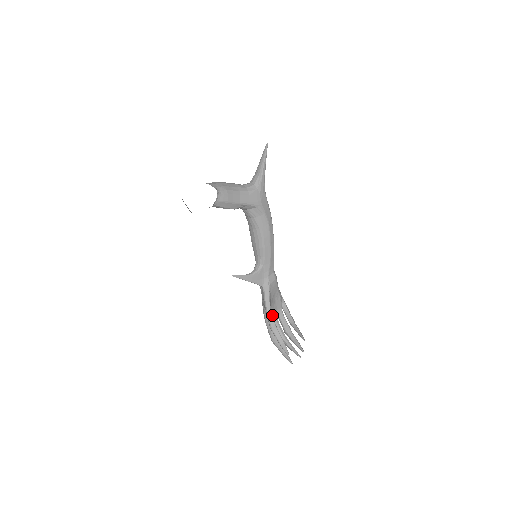
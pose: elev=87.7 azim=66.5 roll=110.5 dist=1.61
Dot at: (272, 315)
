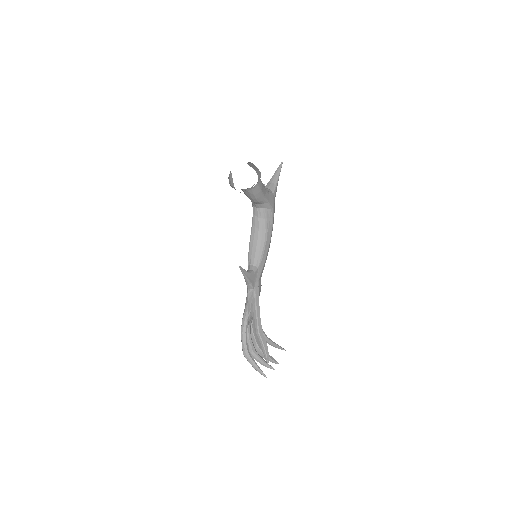
Dot at: (248, 325)
